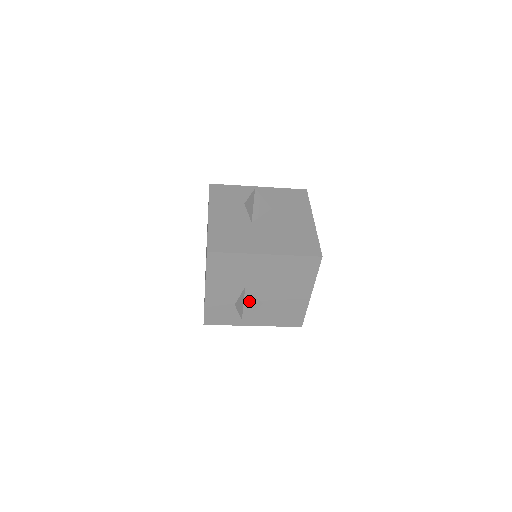
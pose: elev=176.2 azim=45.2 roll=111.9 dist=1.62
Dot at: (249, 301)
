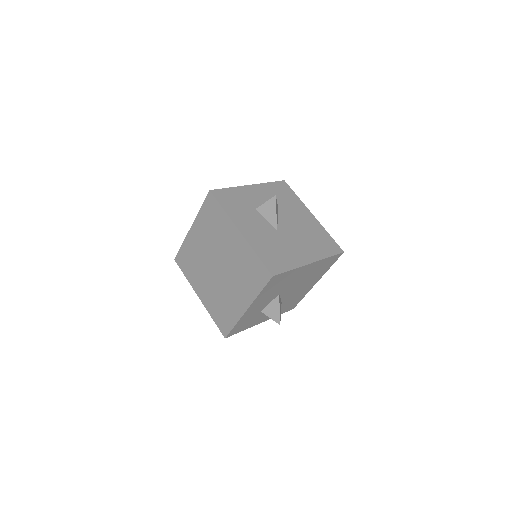
Dot at: (280, 306)
